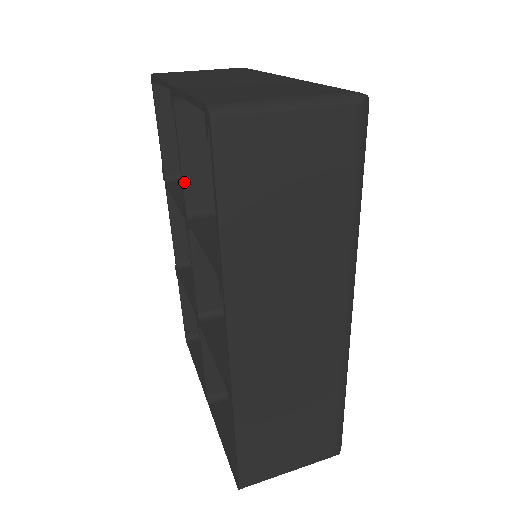
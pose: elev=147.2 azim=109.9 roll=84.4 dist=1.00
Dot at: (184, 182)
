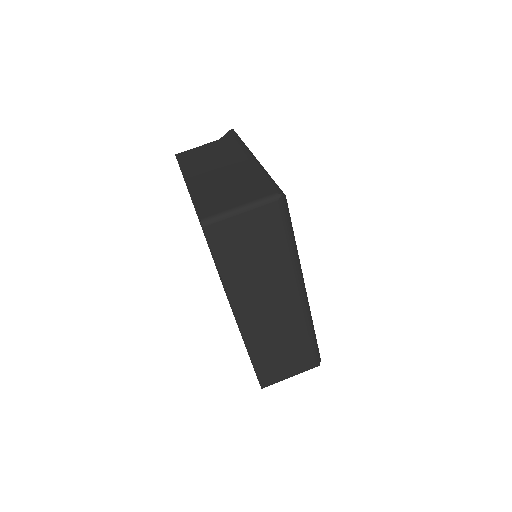
Dot at: occluded
